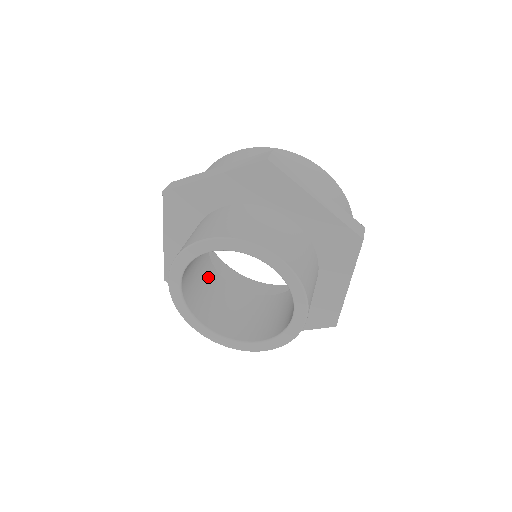
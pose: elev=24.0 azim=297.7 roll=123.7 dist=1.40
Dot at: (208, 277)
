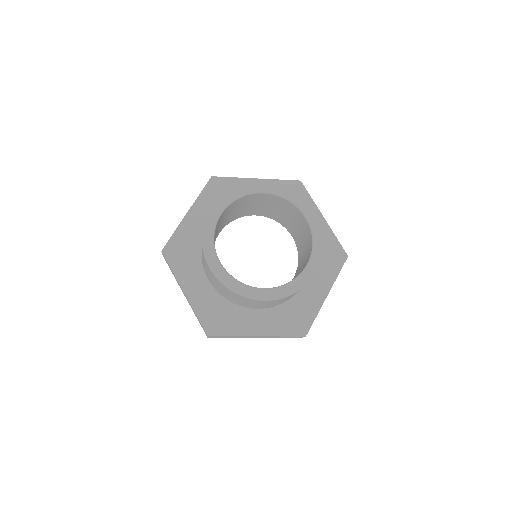
Dot at: occluded
